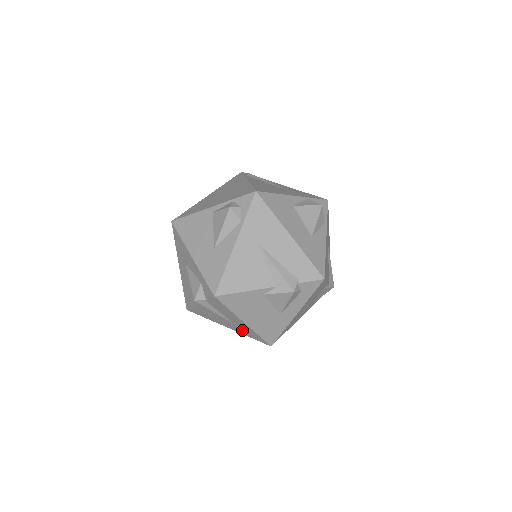
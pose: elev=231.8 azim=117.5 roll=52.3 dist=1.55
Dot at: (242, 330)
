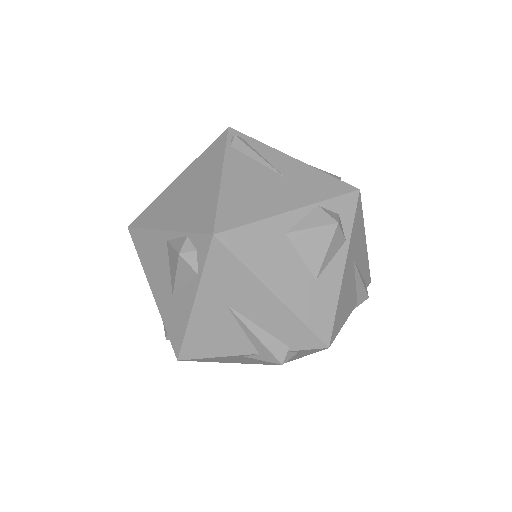
Dot at: occluded
